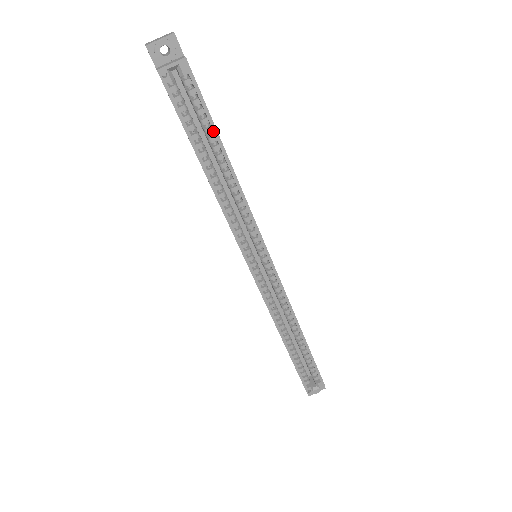
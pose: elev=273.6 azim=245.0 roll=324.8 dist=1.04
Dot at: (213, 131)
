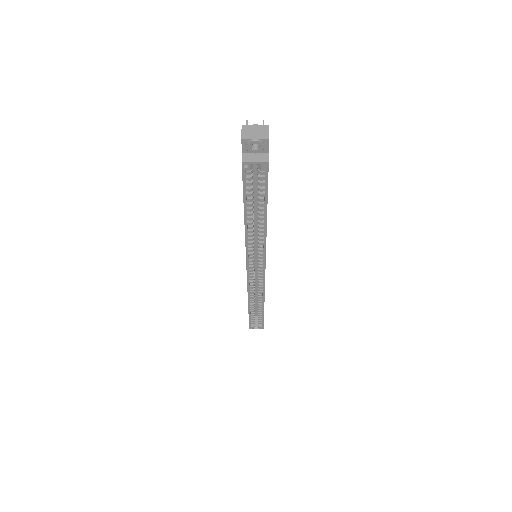
Dot at: (264, 203)
